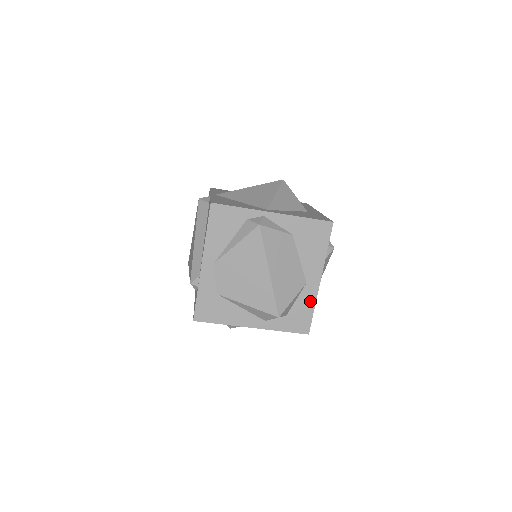
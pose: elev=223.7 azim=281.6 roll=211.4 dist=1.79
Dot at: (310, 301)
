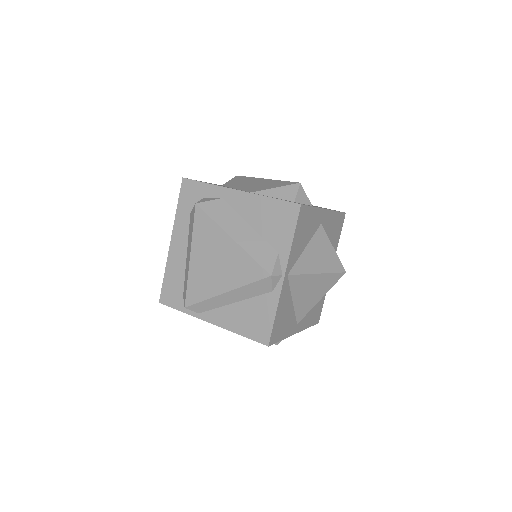
Dot at: occluded
